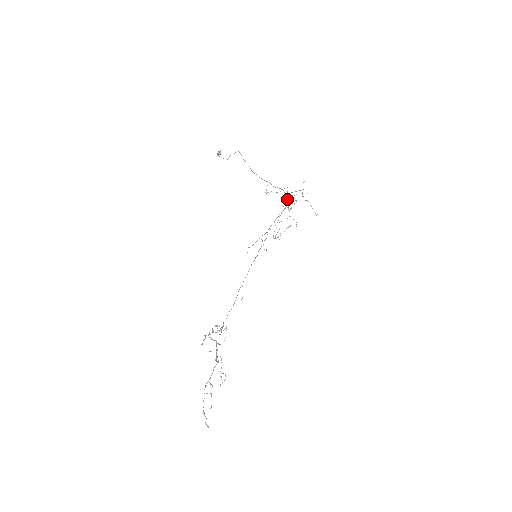
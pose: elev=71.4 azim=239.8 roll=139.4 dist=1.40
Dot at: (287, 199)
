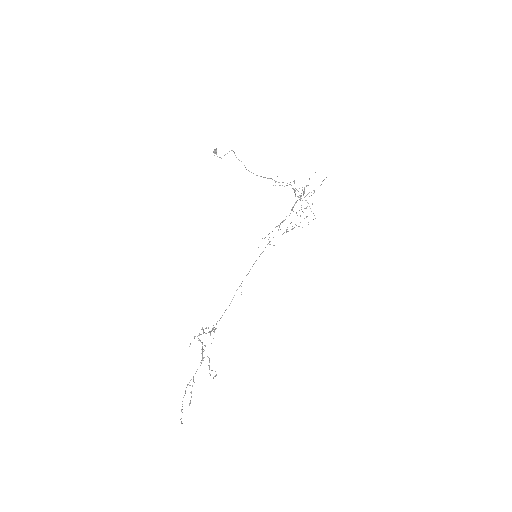
Dot at: (298, 191)
